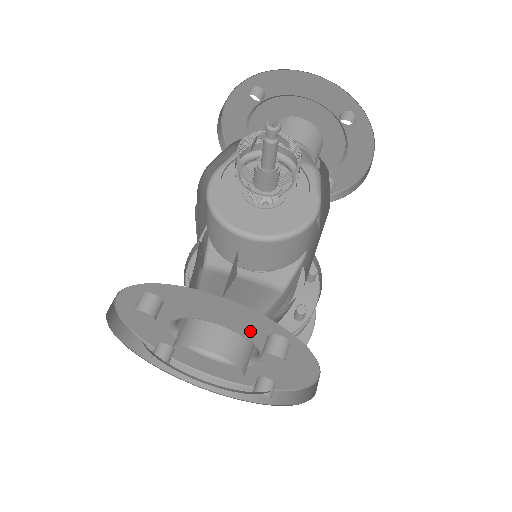
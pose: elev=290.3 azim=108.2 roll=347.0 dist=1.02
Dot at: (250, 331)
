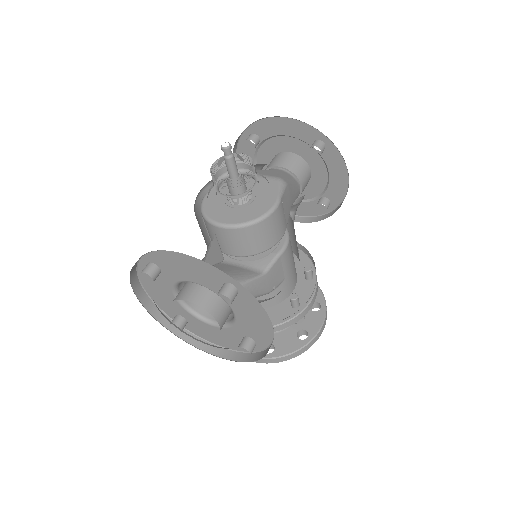
Dot at: (213, 284)
